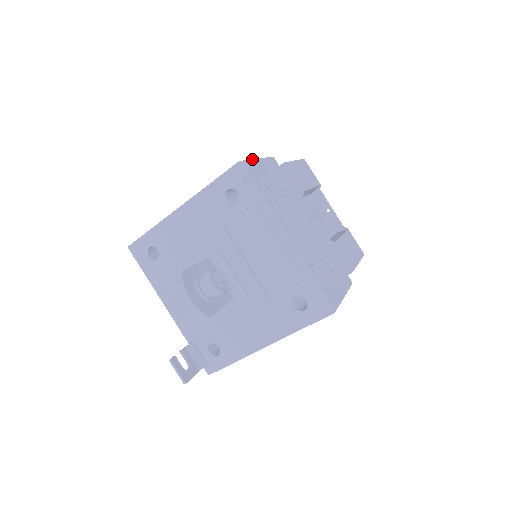
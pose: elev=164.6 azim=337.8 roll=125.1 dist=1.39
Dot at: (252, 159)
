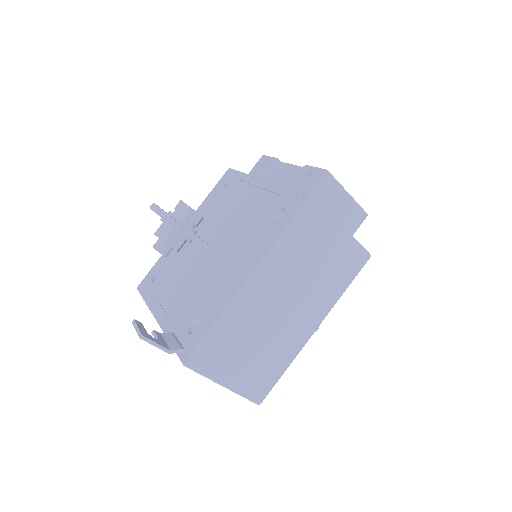
Dot at: occluded
